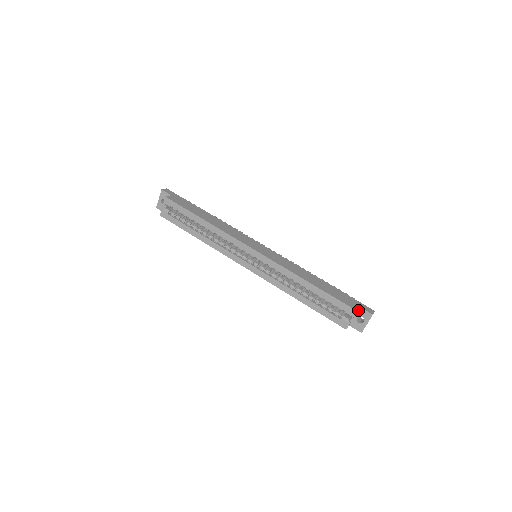
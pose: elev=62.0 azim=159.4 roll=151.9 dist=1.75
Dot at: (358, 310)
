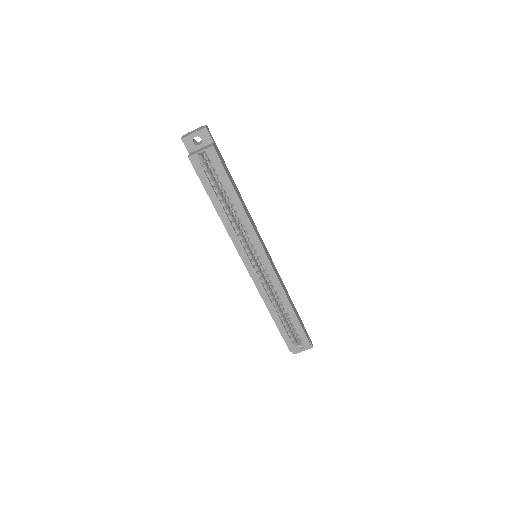
Dot at: occluded
